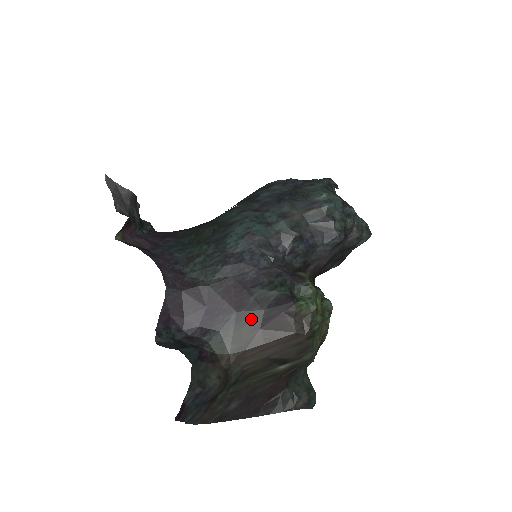
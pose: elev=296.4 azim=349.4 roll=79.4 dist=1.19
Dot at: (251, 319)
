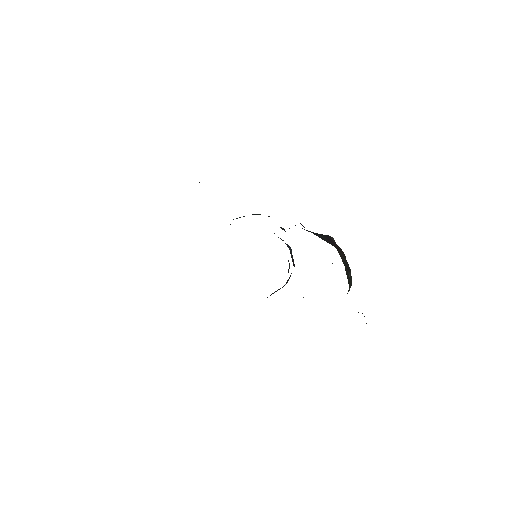
Dot at: (322, 238)
